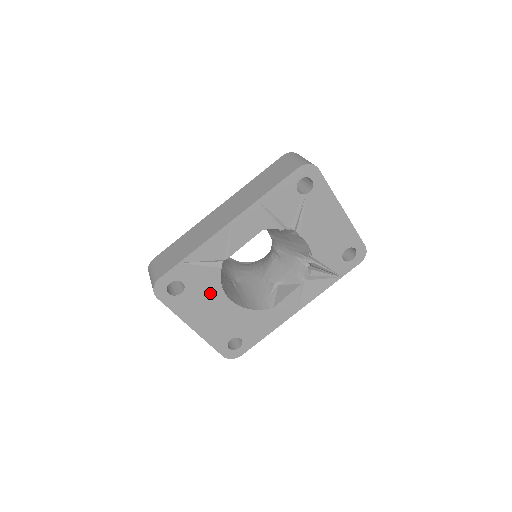
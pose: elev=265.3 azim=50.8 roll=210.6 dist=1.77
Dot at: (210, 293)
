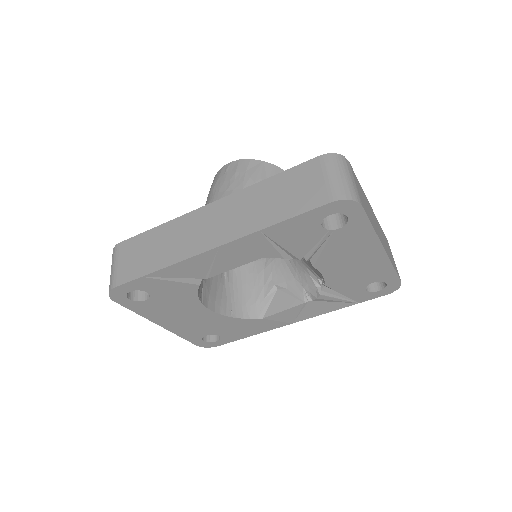
Dot at: (183, 302)
